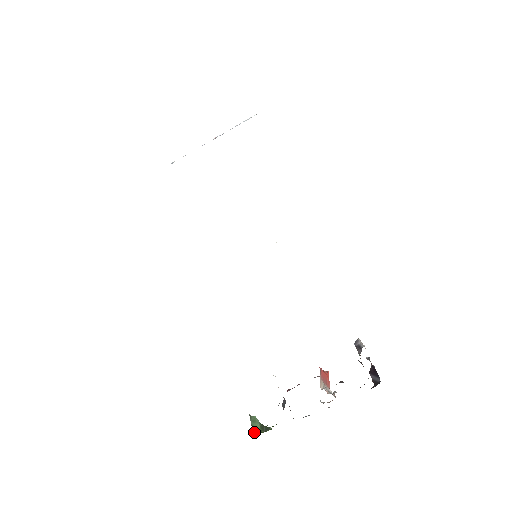
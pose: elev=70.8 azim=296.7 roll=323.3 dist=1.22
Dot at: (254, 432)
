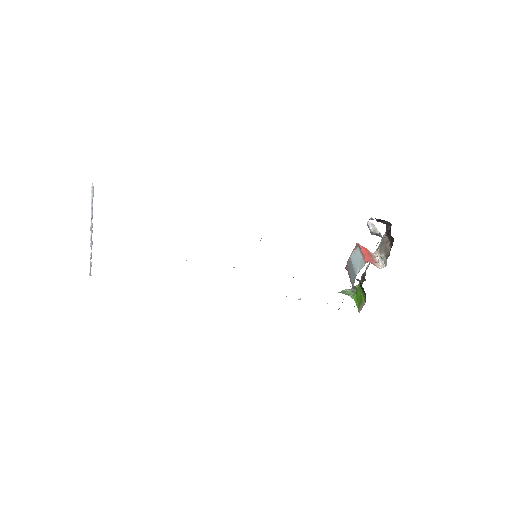
Dot at: (352, 296)
